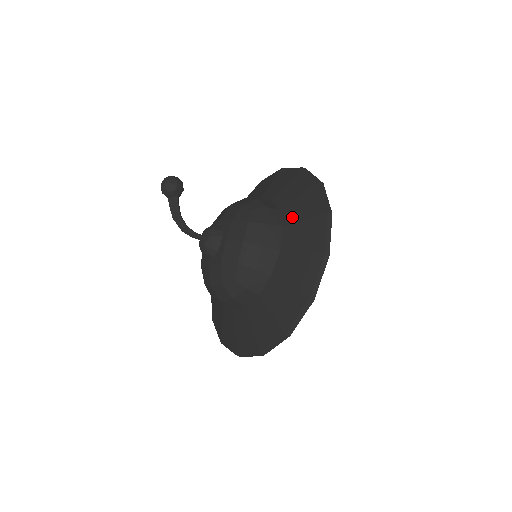
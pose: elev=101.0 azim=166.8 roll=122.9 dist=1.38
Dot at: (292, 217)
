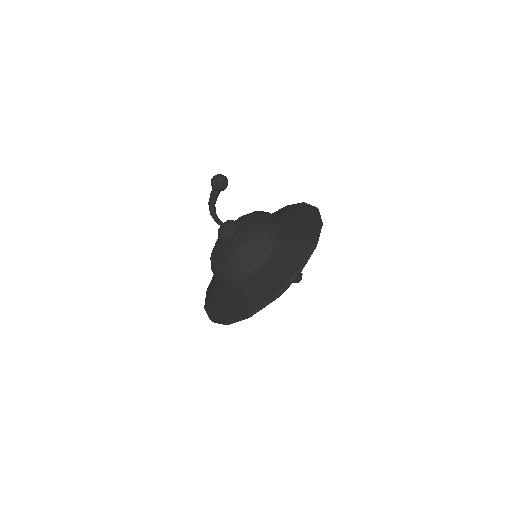
Dot at: (280, 255)
